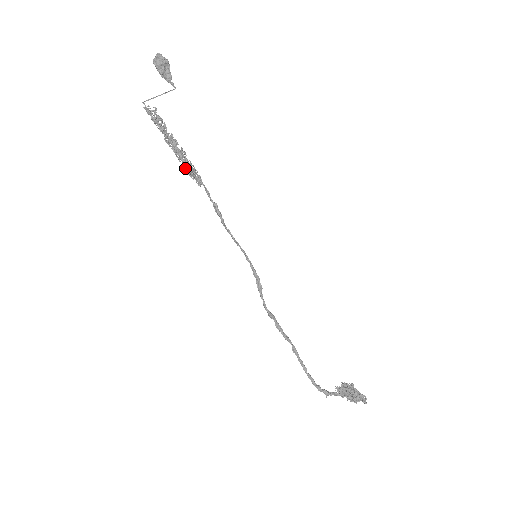
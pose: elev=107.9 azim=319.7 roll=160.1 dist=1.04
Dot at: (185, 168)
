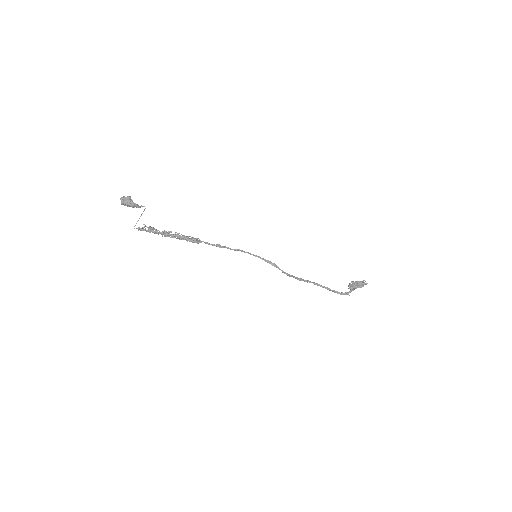
Dot at: occluded
